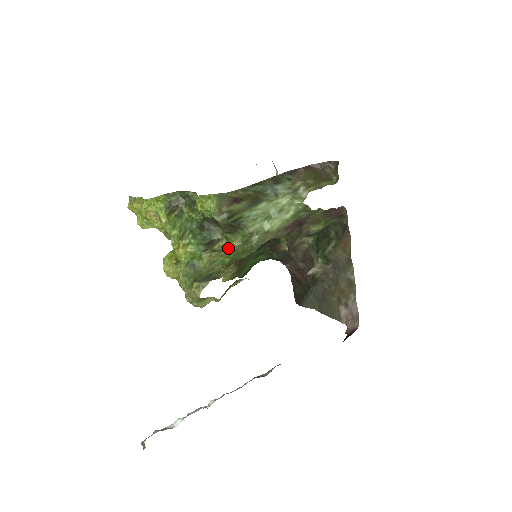
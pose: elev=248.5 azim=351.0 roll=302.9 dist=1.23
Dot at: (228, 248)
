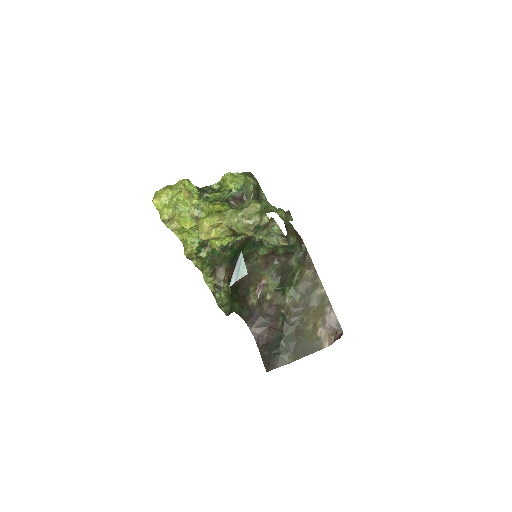
Dot at: occluded
